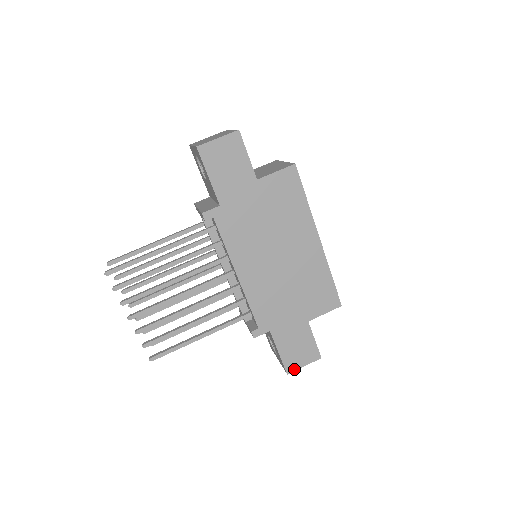
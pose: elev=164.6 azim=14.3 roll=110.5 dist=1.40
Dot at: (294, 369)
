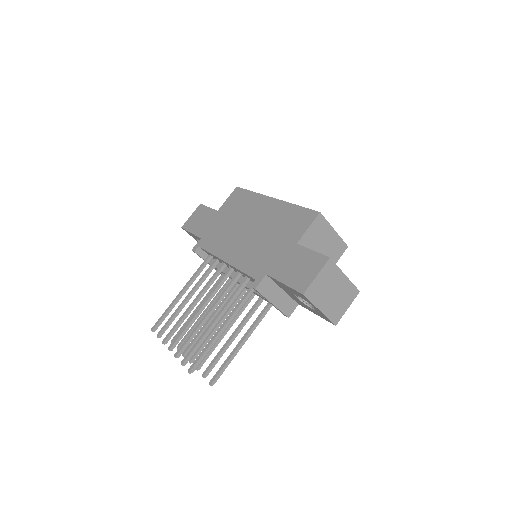
Dot at: (307, 286)
